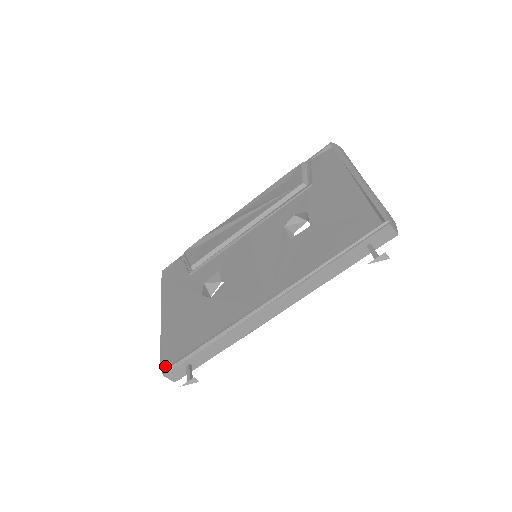
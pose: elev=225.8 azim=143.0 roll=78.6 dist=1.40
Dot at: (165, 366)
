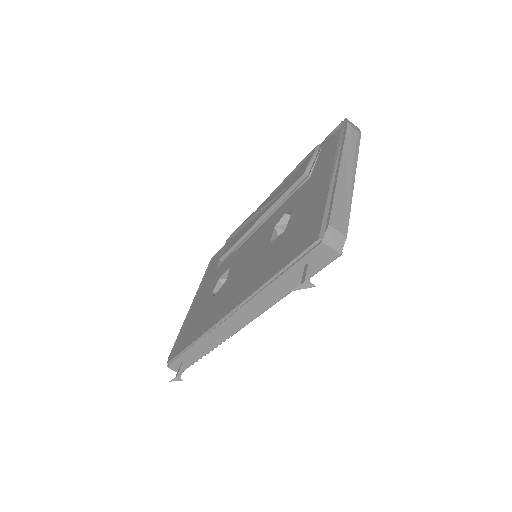
Dot at: (169, 358)
